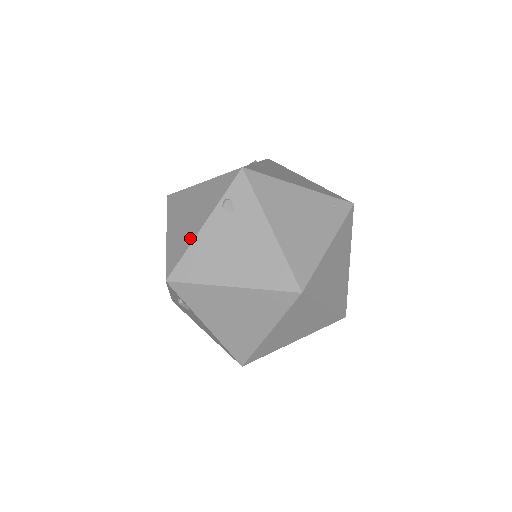
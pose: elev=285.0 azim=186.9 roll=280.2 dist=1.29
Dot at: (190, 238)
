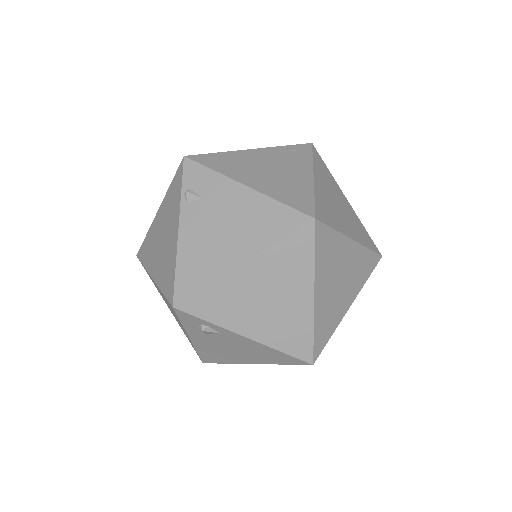
Dot at: (173, 251)
